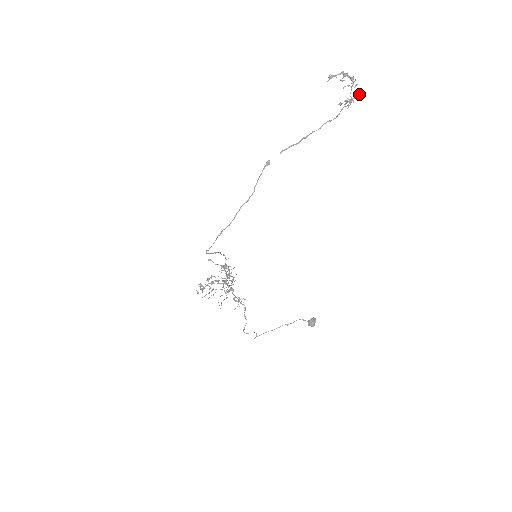
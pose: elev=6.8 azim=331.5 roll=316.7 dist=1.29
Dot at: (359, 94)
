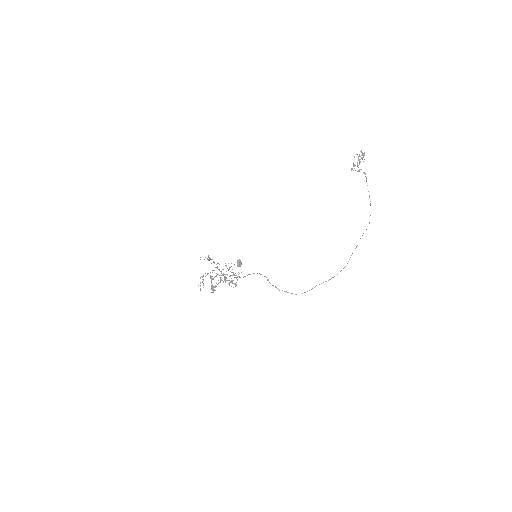
Dot at: (360, 161)
